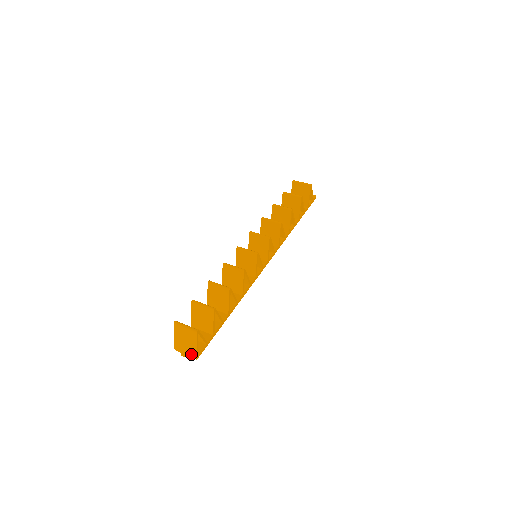
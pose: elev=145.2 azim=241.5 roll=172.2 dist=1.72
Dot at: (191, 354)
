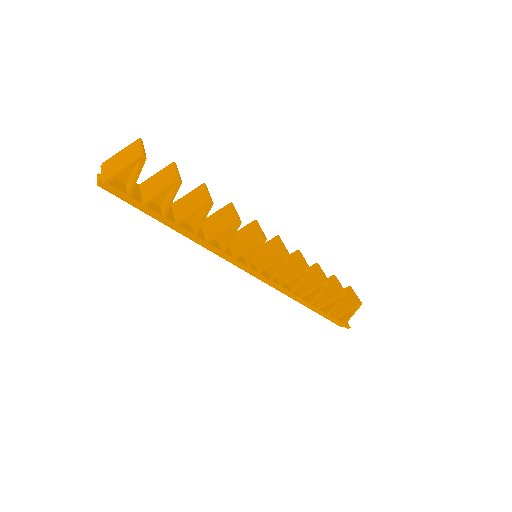
Dot at: (106, 175)
